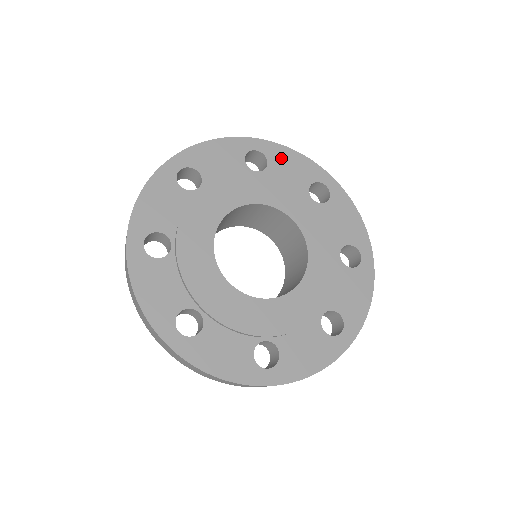
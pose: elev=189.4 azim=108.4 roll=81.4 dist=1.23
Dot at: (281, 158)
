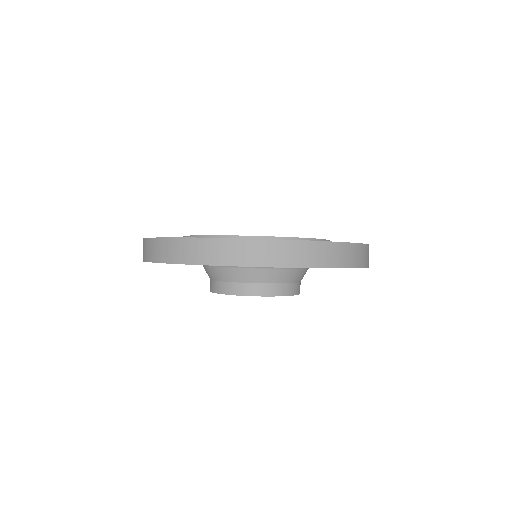
Dot at: occluded
